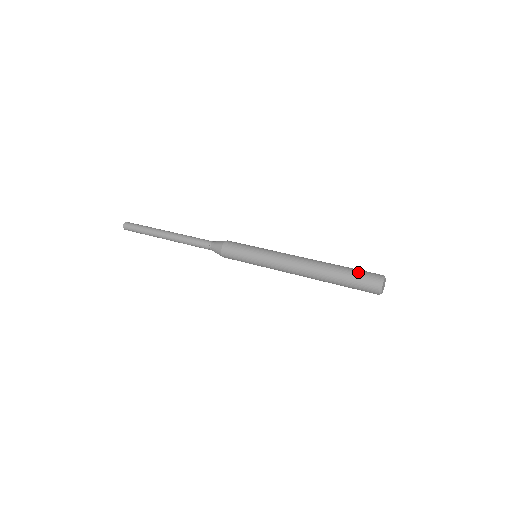
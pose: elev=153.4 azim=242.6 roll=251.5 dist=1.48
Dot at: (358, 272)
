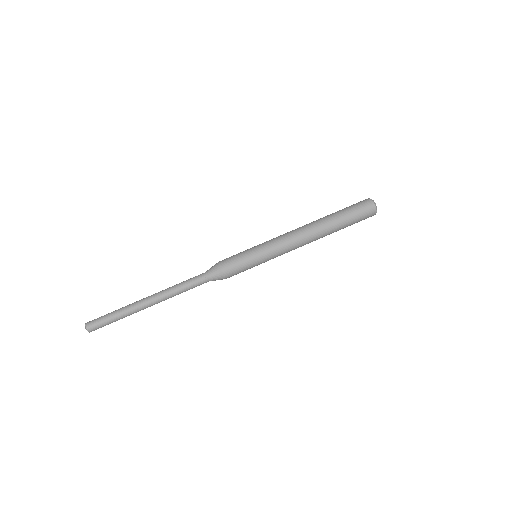
Dot at: (351, 207)
